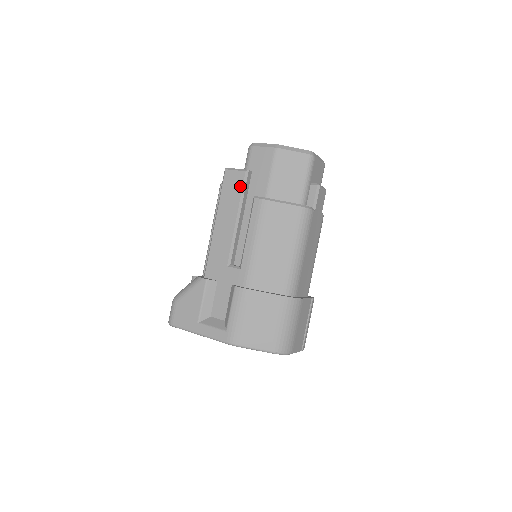
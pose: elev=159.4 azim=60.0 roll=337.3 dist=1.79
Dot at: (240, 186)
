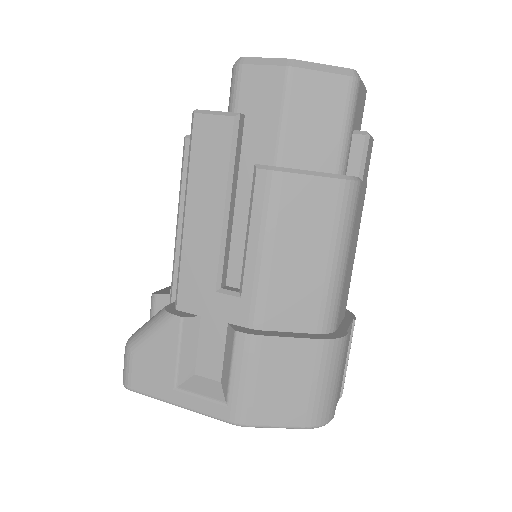
Dot at: (226, 145)
